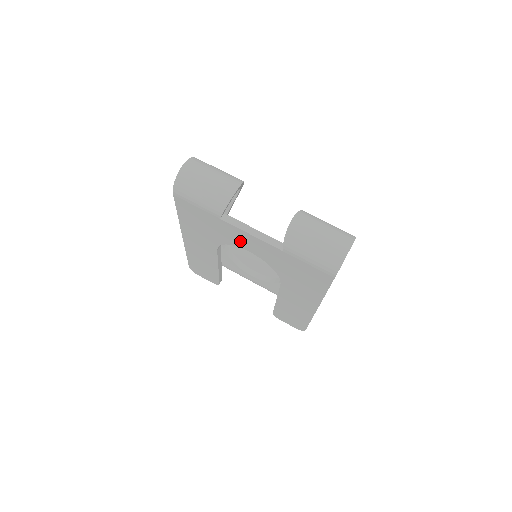
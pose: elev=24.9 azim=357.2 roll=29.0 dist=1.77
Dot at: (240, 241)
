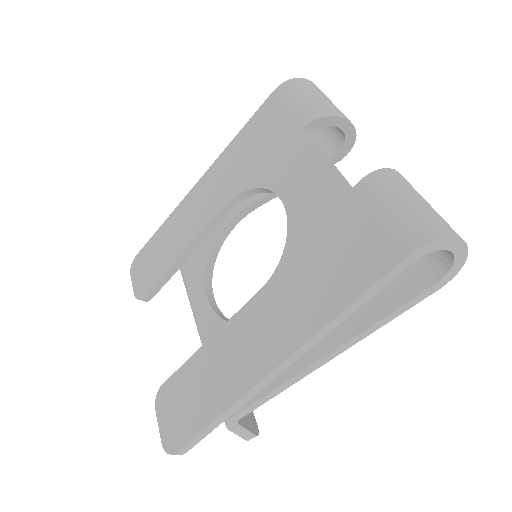
Dot at: (289, 176)
